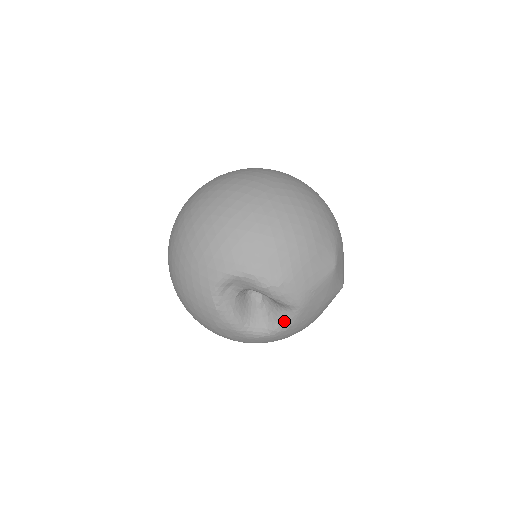
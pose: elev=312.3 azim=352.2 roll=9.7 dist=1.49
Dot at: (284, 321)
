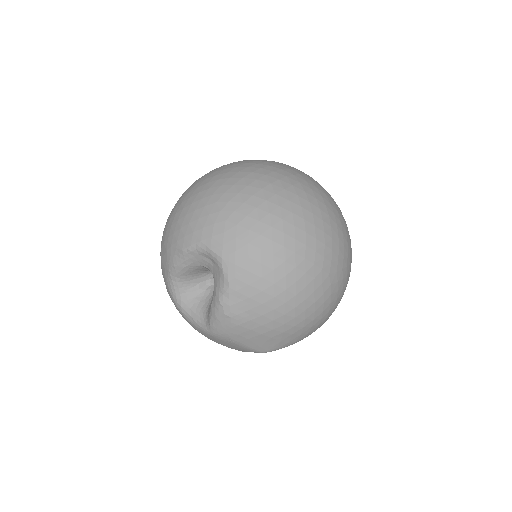
Dot at: (194, 317)
